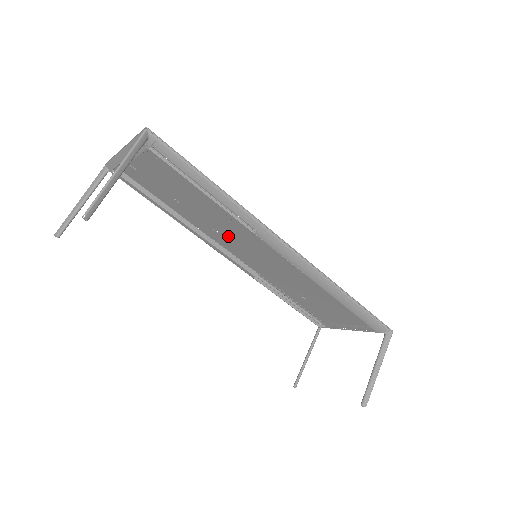
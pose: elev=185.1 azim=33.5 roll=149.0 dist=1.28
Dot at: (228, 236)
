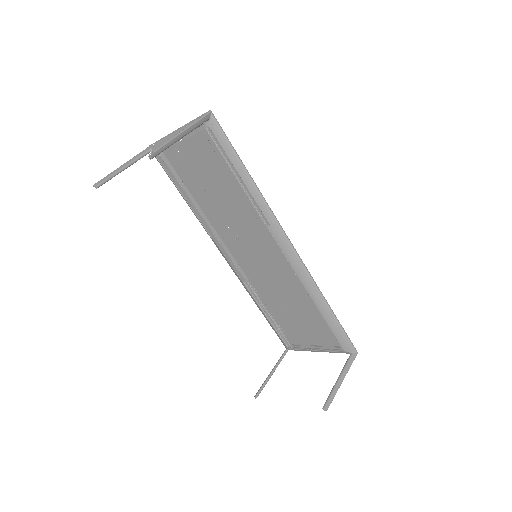
Dot at: (237, 233)
